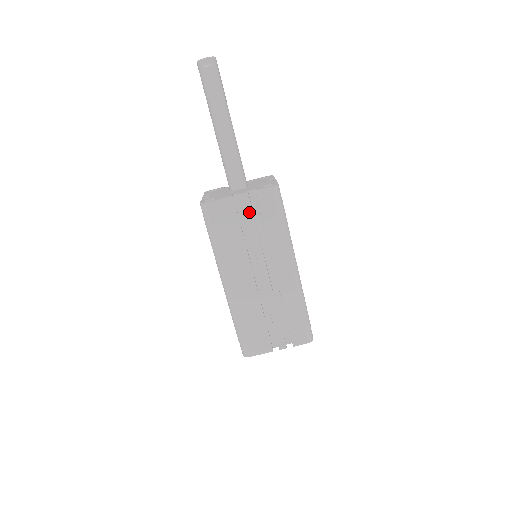
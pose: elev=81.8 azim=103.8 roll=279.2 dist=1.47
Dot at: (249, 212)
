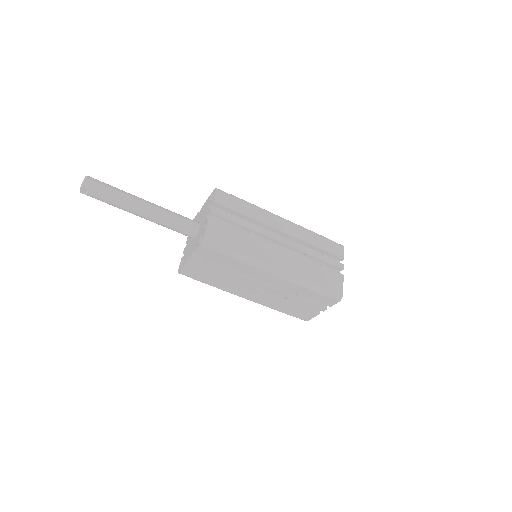
Dot at: (207, 264)
